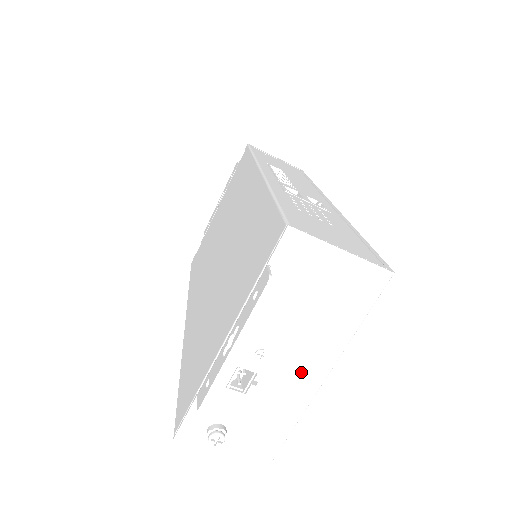
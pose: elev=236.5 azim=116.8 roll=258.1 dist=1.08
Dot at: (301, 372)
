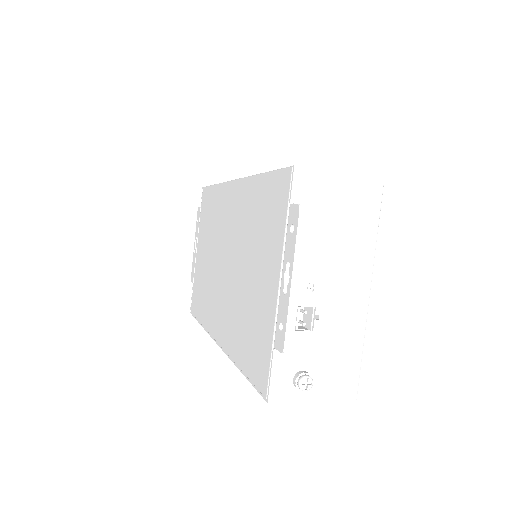
Dot at: (349, 293)
